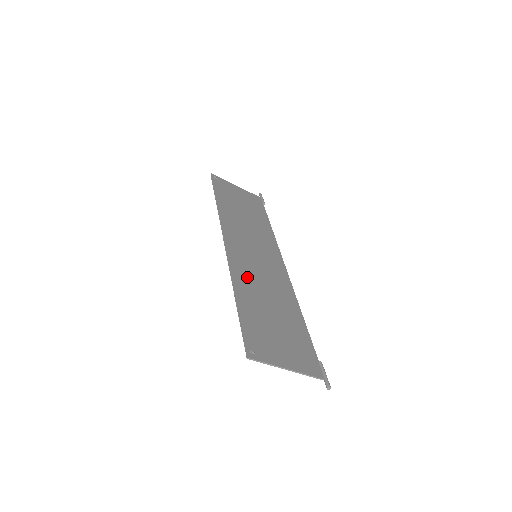
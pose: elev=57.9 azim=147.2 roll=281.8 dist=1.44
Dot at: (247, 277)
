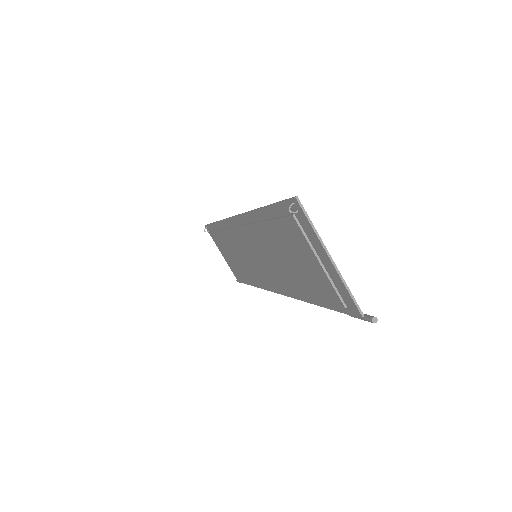
Dot at: occluded
